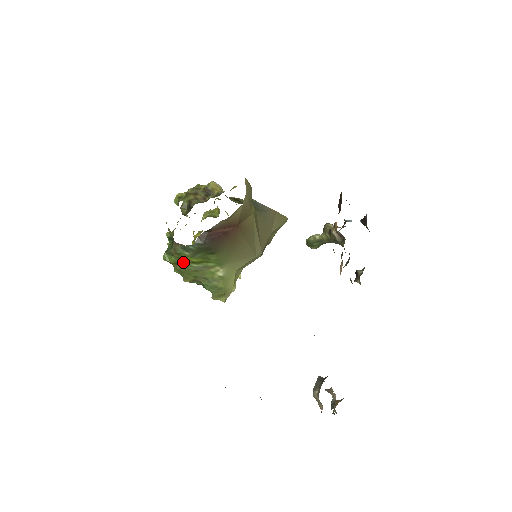
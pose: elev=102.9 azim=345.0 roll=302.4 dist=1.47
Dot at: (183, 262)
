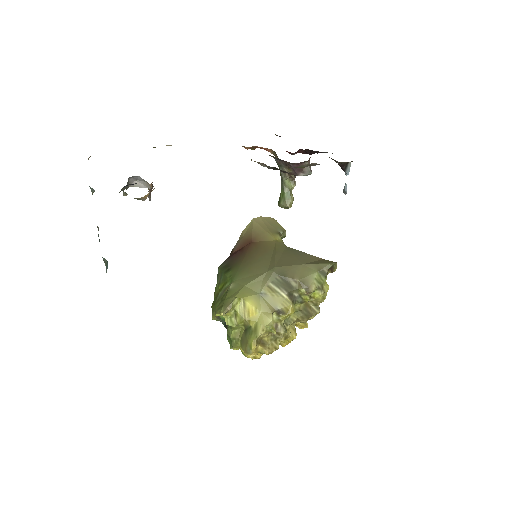
Dot at: (216, 298)
